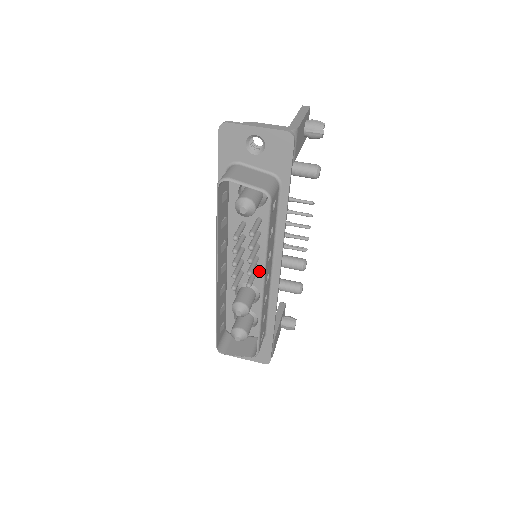
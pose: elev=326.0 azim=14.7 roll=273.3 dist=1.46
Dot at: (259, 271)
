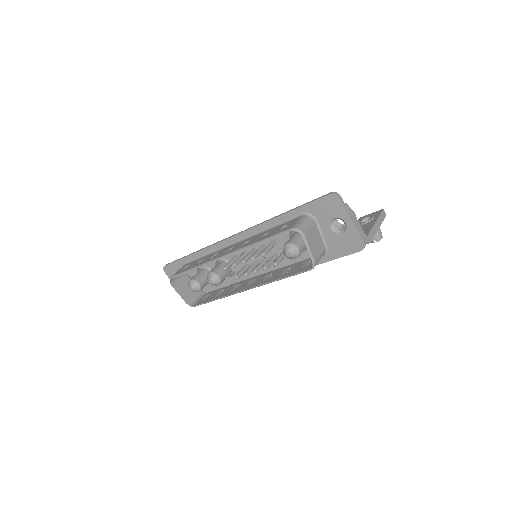
Dot at: occluded
